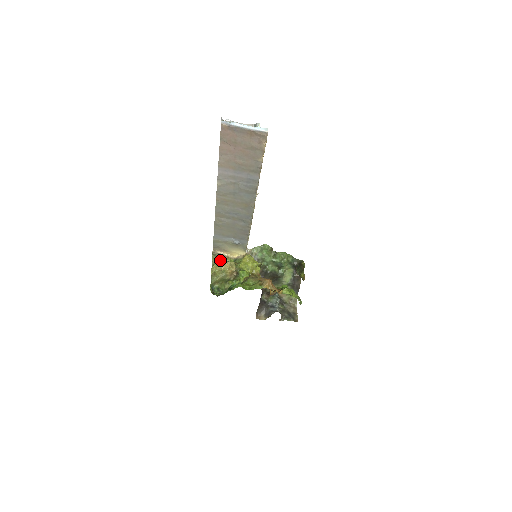
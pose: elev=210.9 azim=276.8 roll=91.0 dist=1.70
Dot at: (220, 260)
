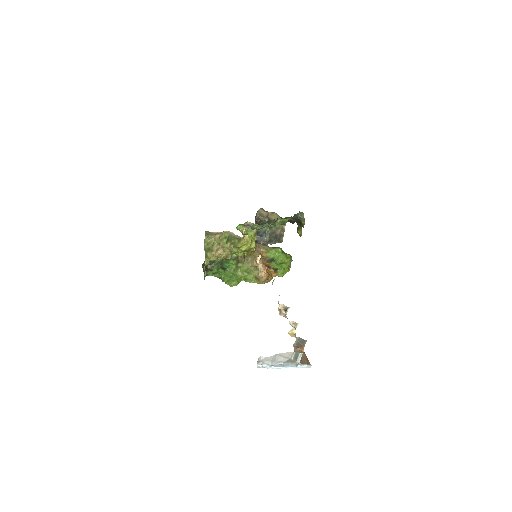
Dot at: (215, 252)
